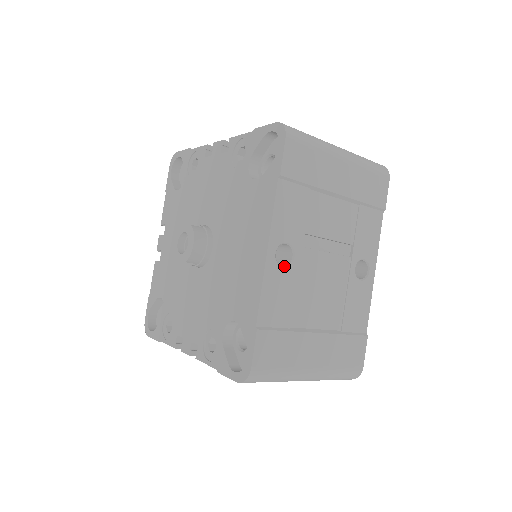
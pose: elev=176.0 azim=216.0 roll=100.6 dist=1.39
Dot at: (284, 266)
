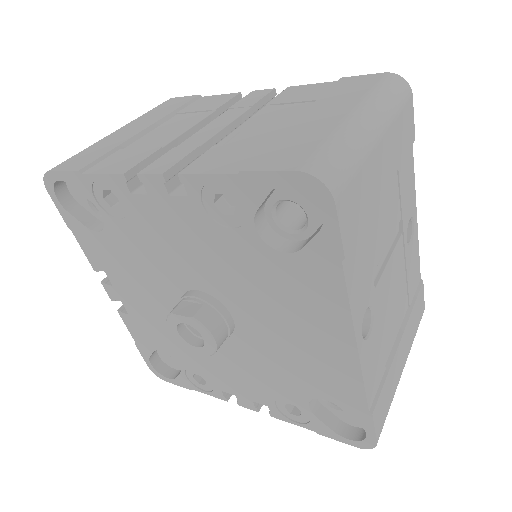
Dot at: (369, 332)
